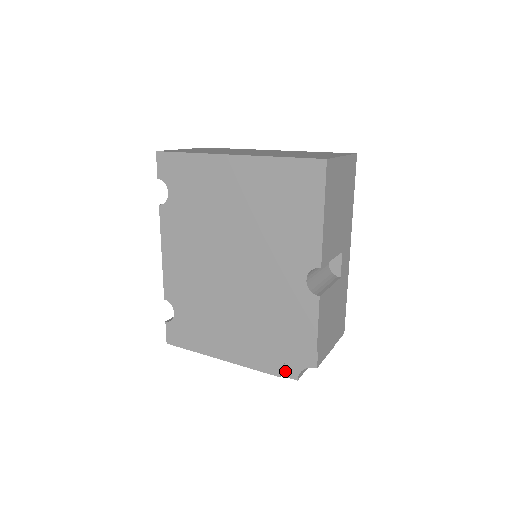
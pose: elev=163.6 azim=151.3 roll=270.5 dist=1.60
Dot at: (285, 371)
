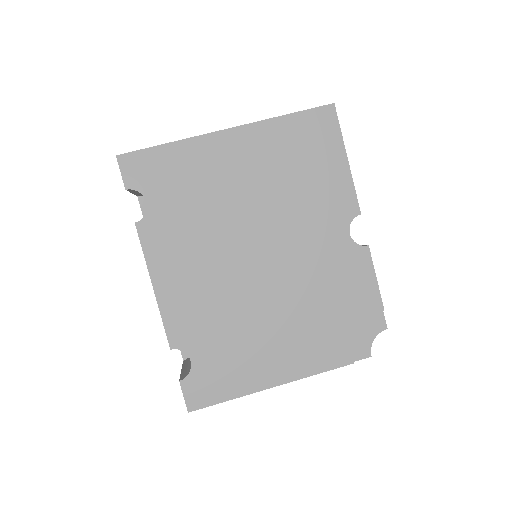
Dot at: (355, 354)
